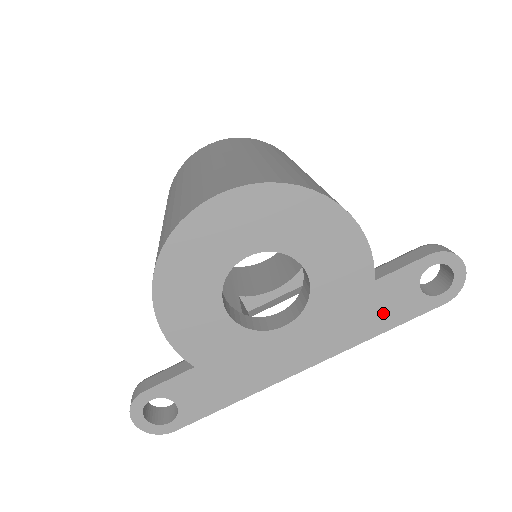
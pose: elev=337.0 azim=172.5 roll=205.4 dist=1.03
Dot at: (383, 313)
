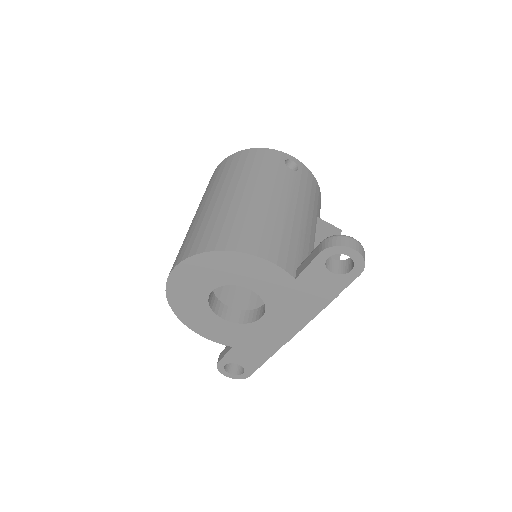
Dot at: (318, 293)
